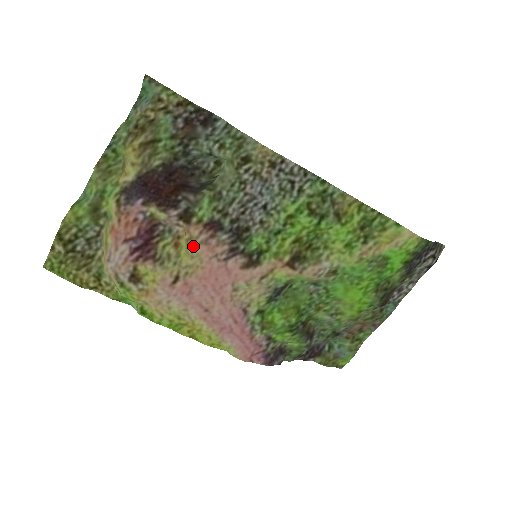
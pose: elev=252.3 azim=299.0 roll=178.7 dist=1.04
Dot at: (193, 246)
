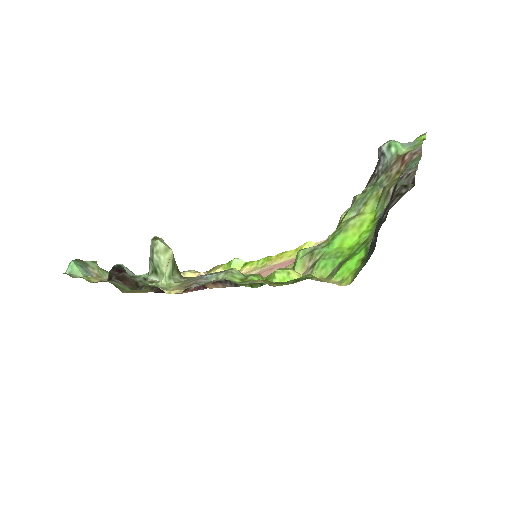
Dot at: occluded
